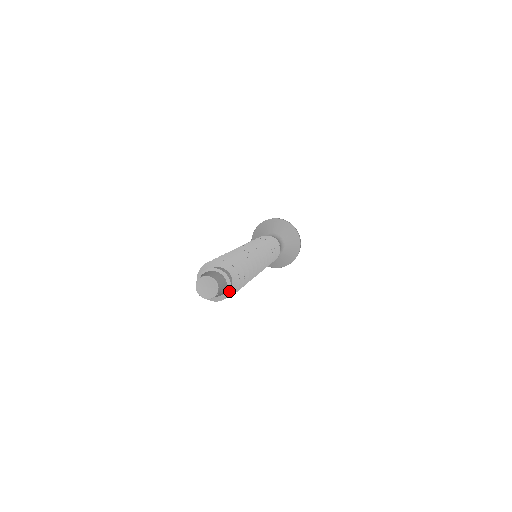
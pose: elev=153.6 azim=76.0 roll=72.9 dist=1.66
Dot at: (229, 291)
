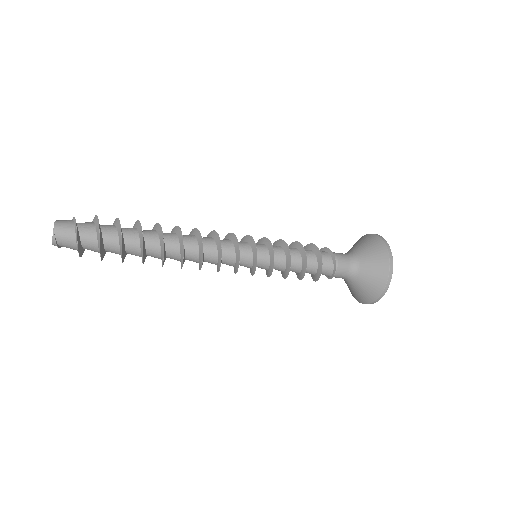
Dot at: (77, 236)
